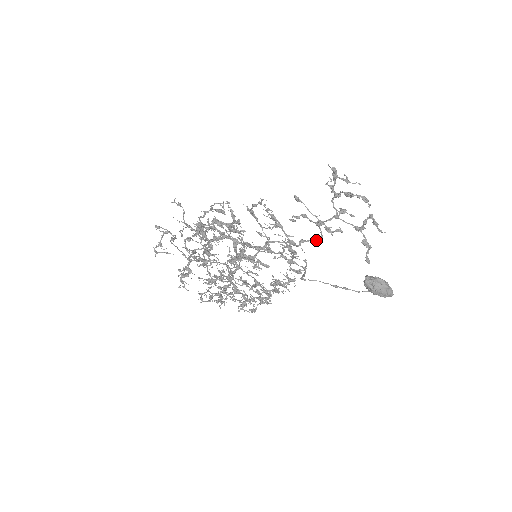
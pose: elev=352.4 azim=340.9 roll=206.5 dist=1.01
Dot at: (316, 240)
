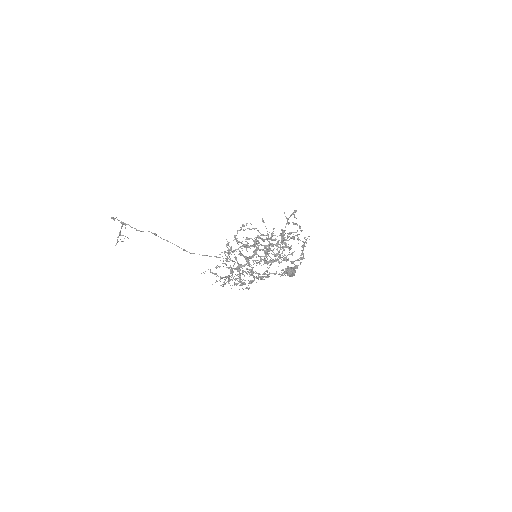
Dot at: occluded
